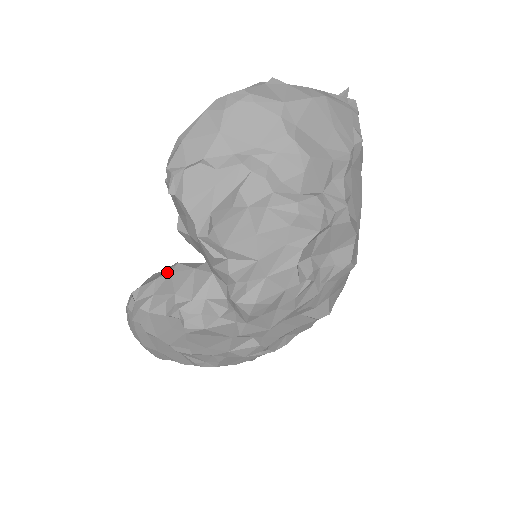
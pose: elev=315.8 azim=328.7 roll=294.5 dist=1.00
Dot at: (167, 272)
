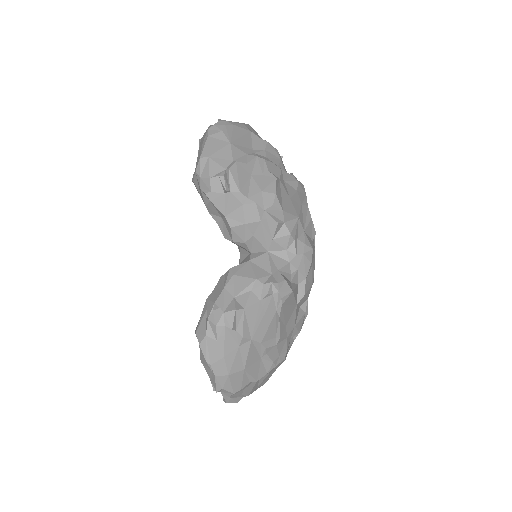
Dot at: (229, 277)
